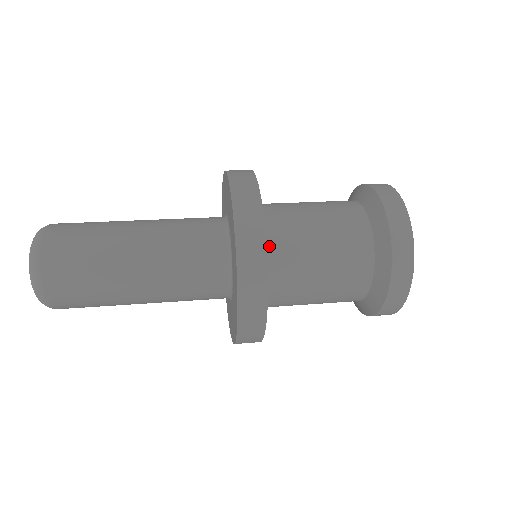
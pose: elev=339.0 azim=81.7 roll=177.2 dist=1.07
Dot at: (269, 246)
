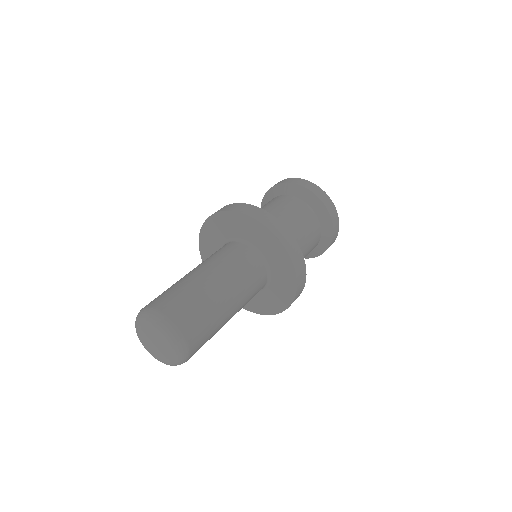
Dot at: occluded
